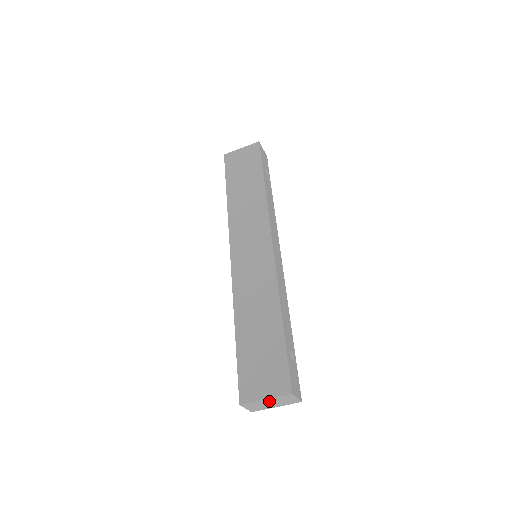
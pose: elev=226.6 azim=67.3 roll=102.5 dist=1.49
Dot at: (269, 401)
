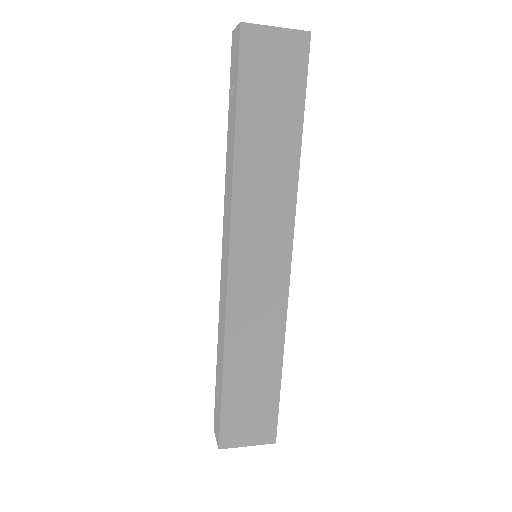
Dot at: occluded
